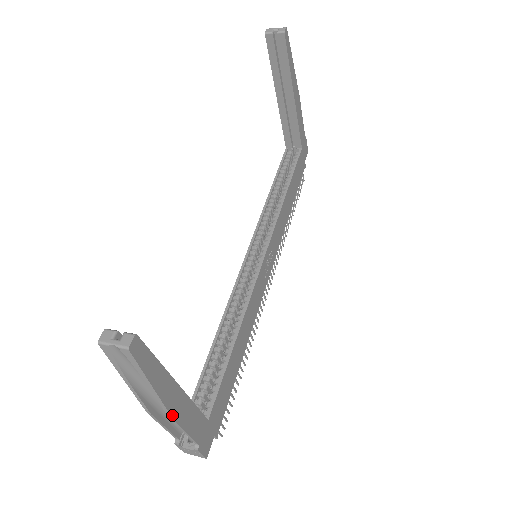
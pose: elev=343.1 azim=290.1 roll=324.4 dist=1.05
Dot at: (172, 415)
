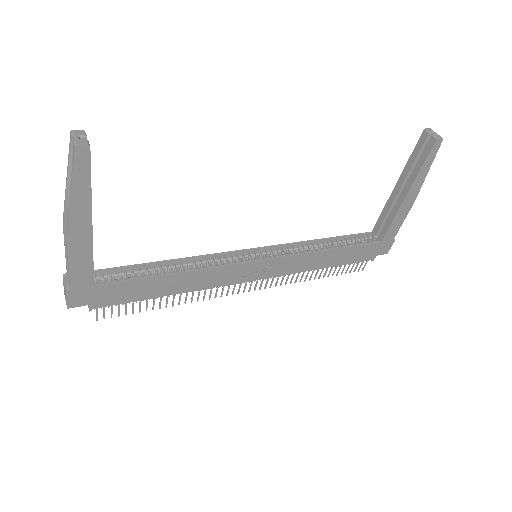
Dot at: (68, 235)
